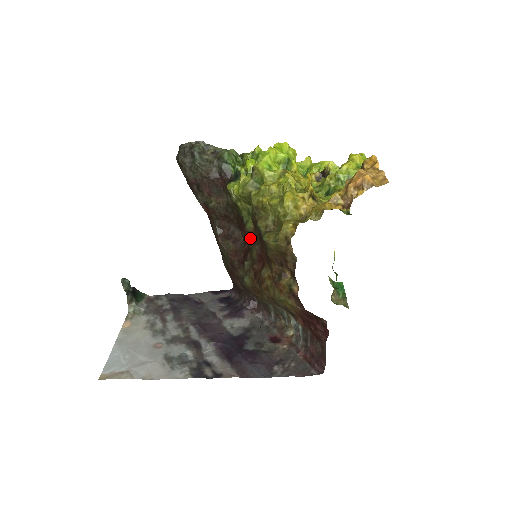
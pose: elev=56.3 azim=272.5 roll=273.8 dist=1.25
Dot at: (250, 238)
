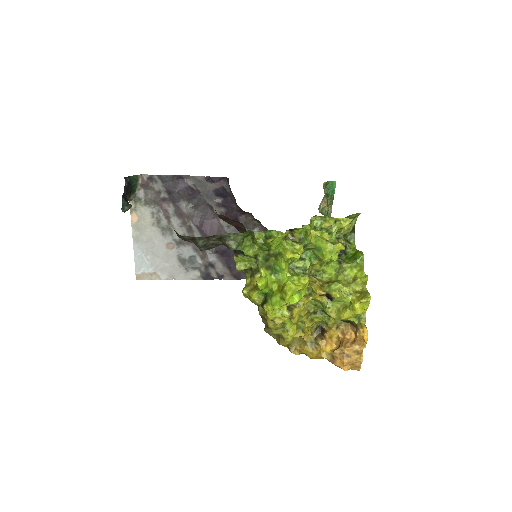
Dot at: occluded
